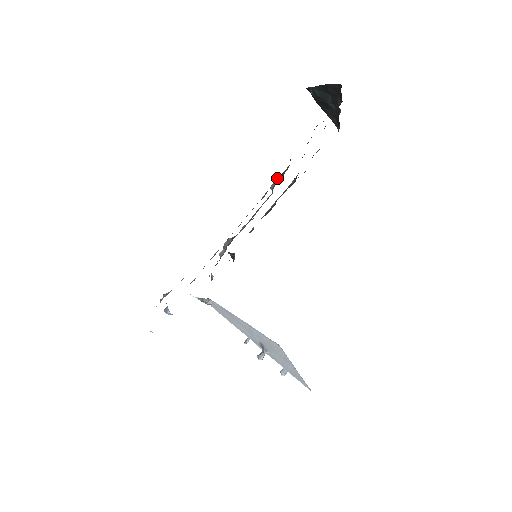
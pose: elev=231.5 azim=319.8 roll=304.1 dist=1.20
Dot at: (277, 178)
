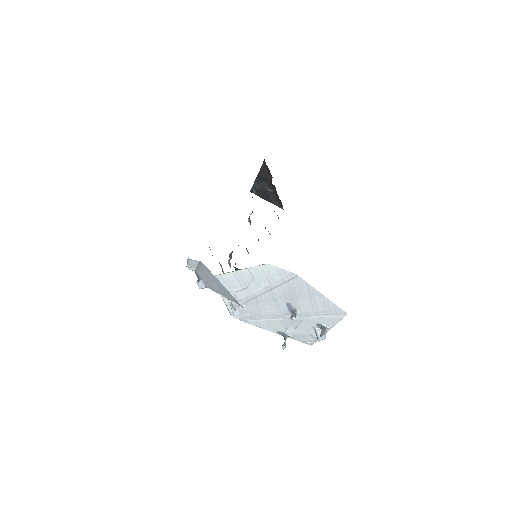
Dot at: occluded
